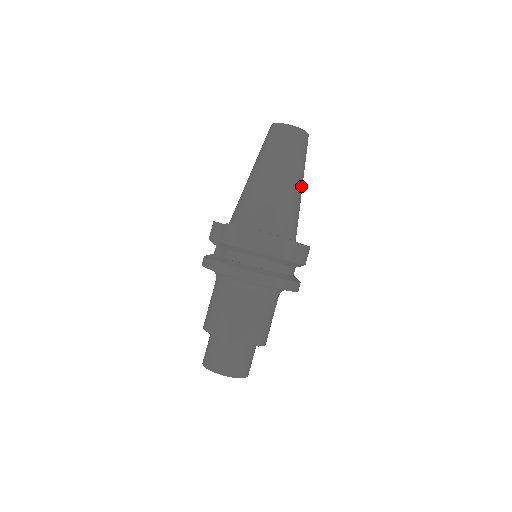
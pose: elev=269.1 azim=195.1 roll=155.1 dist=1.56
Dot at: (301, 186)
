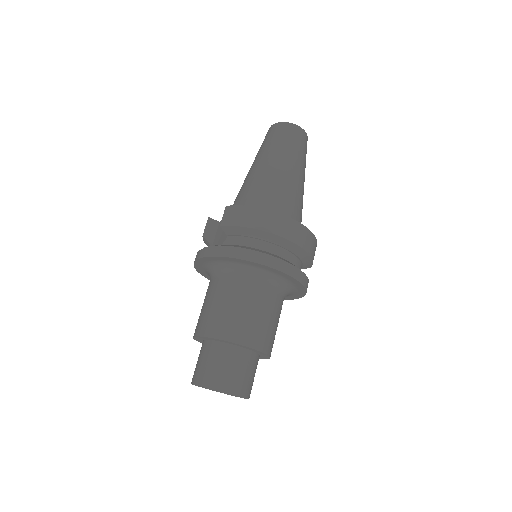
Dot at: (303, 183)
